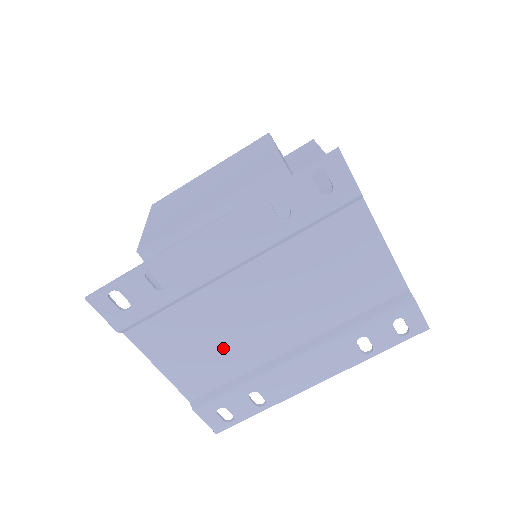
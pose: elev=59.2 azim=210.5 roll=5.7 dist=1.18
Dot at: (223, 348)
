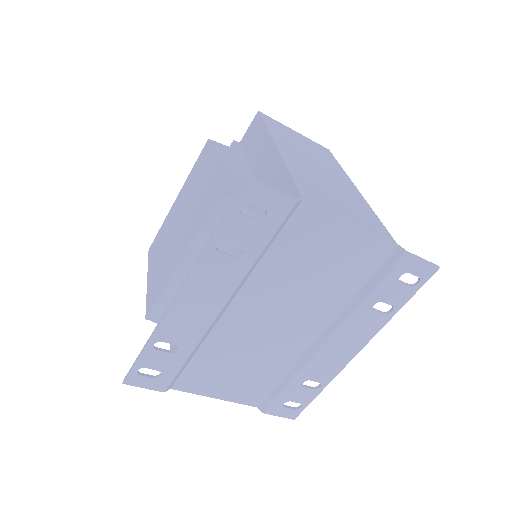
Dot at: (258, 363)
